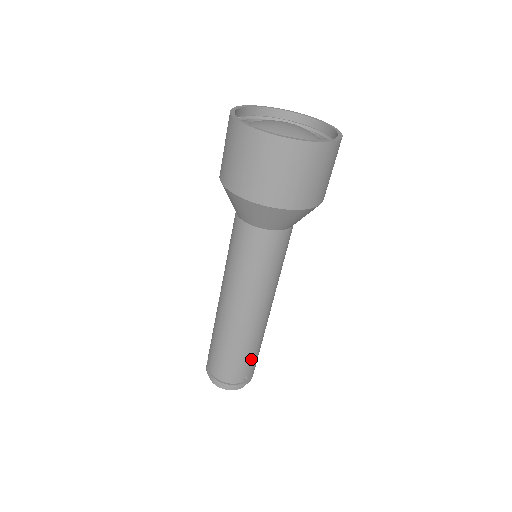
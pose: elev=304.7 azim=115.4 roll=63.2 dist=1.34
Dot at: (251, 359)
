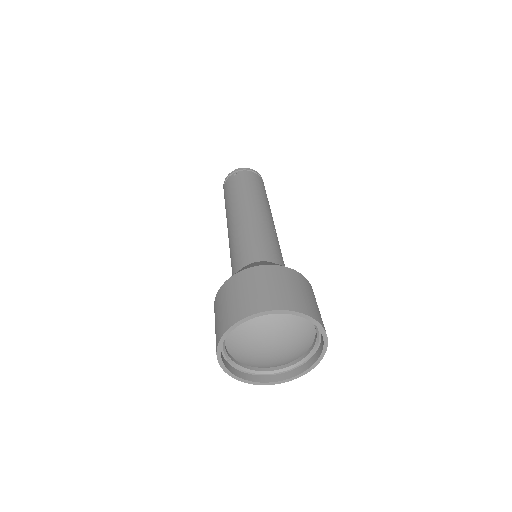
Dot at: occluded
